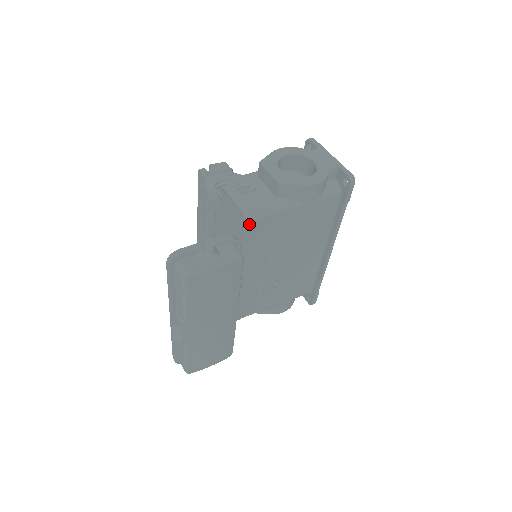
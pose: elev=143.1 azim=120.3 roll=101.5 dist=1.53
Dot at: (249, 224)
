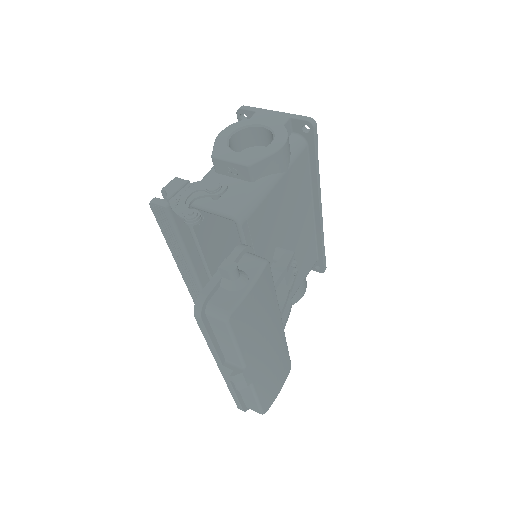
Dot at: (244, 225)
